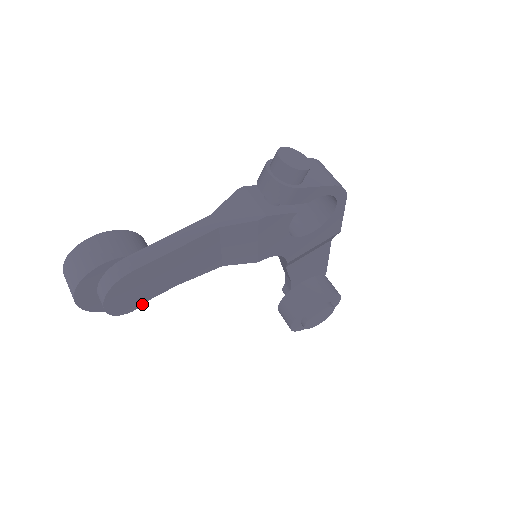
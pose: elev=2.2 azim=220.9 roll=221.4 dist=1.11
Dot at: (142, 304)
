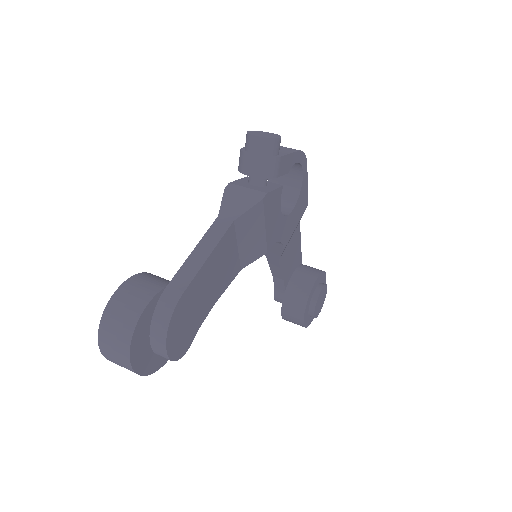
Dot at: (193, 338)
